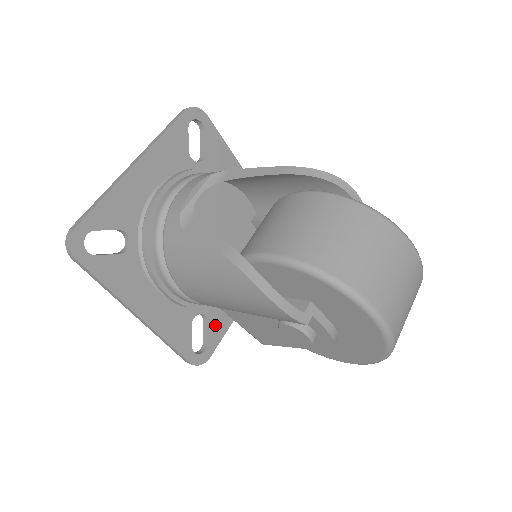
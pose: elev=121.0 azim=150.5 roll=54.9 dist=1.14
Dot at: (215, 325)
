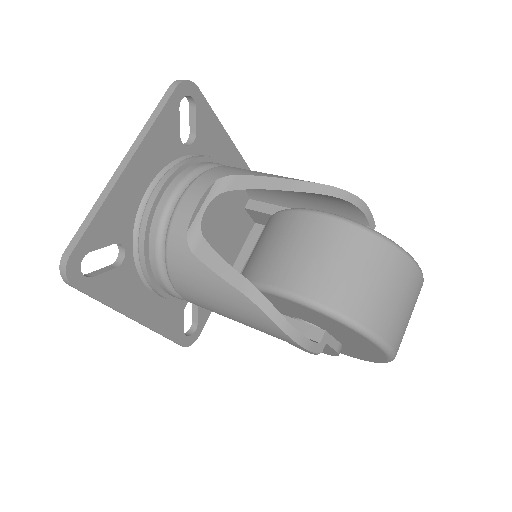
Dot at: occluded
